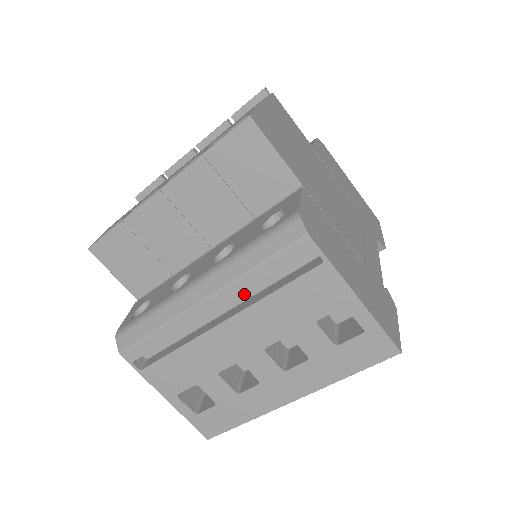
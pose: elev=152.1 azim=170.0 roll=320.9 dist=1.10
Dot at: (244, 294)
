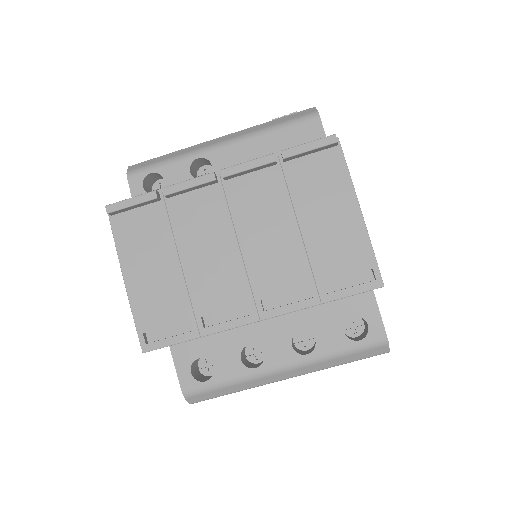
Dot at: occluded
